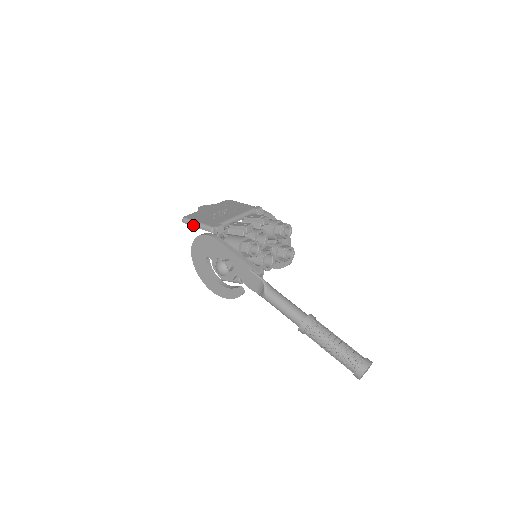
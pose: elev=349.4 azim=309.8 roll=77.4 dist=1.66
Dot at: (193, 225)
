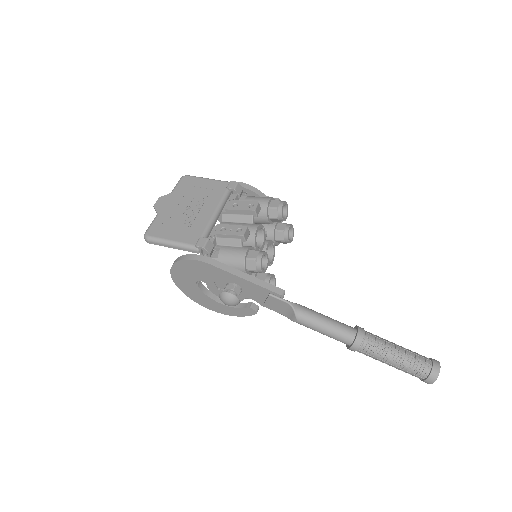
Dot at: (165, 246)
